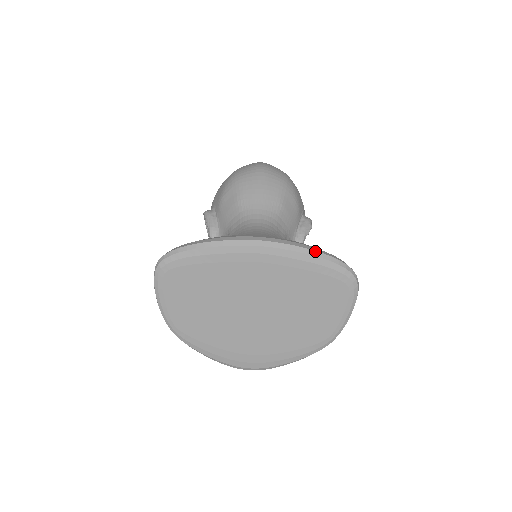
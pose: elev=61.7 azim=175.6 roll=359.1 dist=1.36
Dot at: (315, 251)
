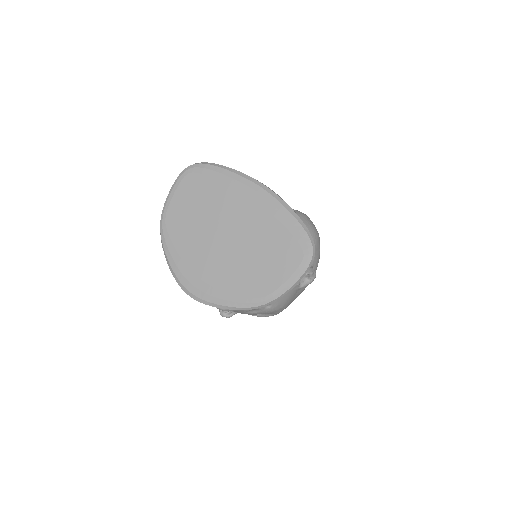
Dot at: occluded
